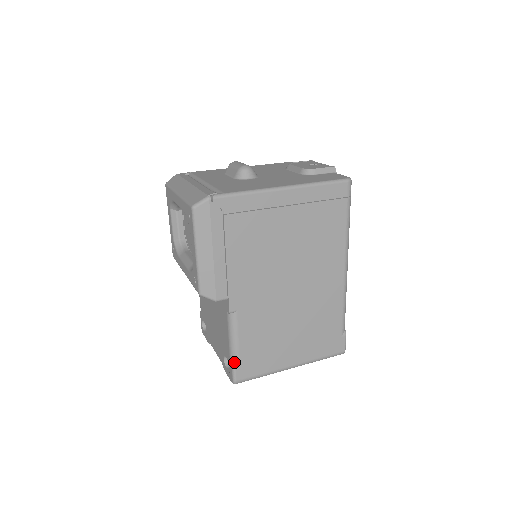
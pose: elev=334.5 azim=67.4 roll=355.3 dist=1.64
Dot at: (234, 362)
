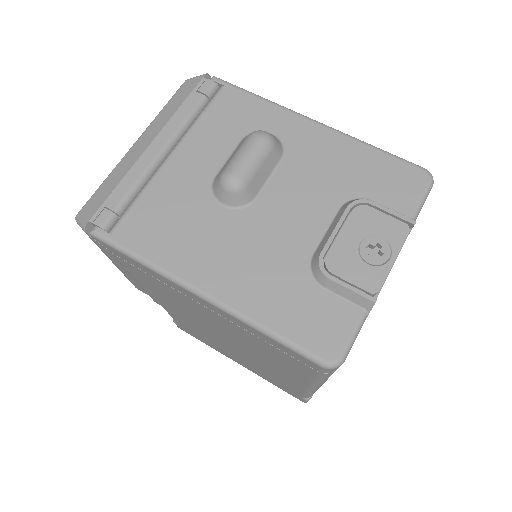
Dot at: (174, 321)
